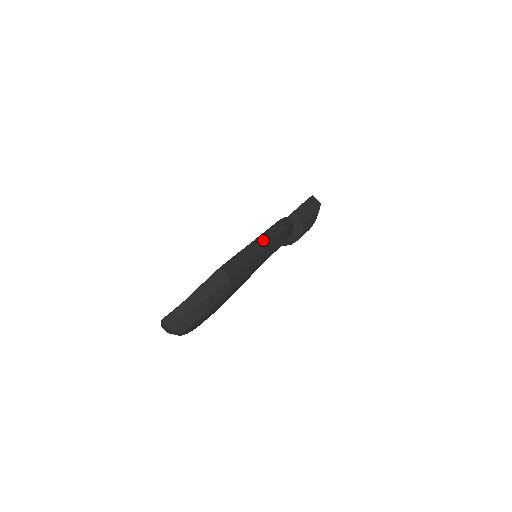
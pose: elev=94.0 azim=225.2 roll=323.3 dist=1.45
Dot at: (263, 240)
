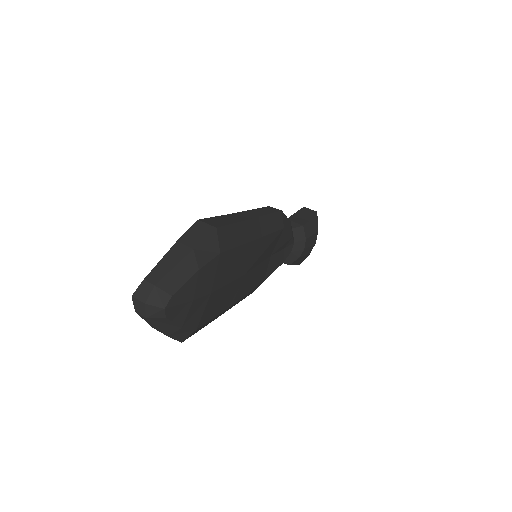
Dot at: (253, 213)
